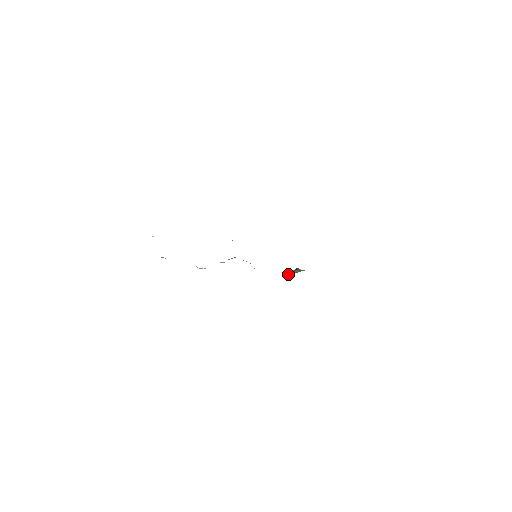
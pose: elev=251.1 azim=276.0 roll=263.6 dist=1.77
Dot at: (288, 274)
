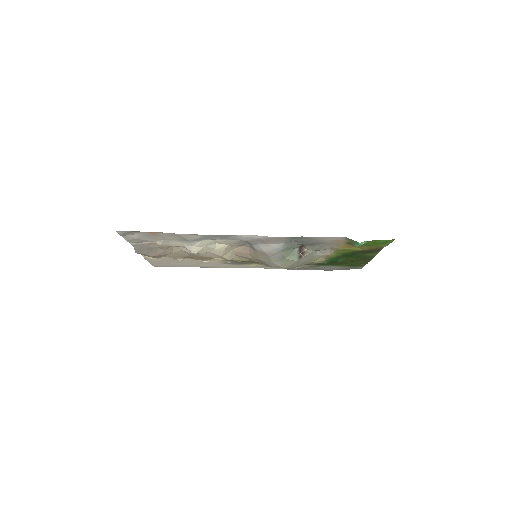
Dot at: (293, 260)
